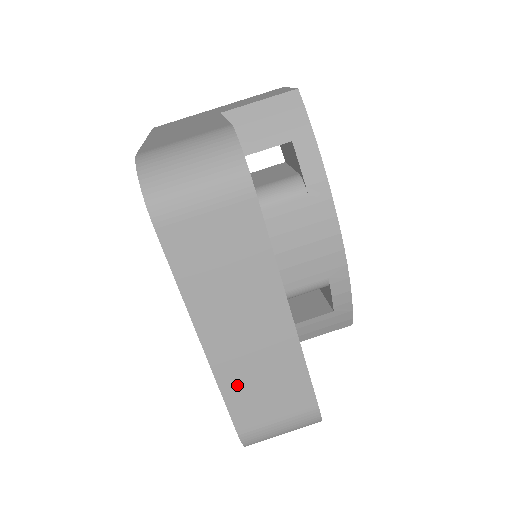
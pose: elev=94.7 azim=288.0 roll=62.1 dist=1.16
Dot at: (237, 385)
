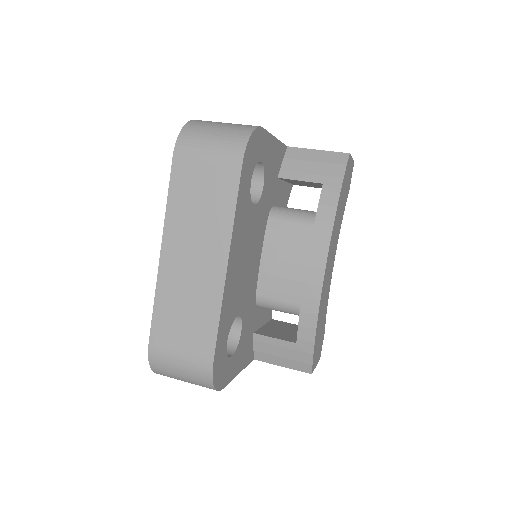
Dot at: (167, 303)
